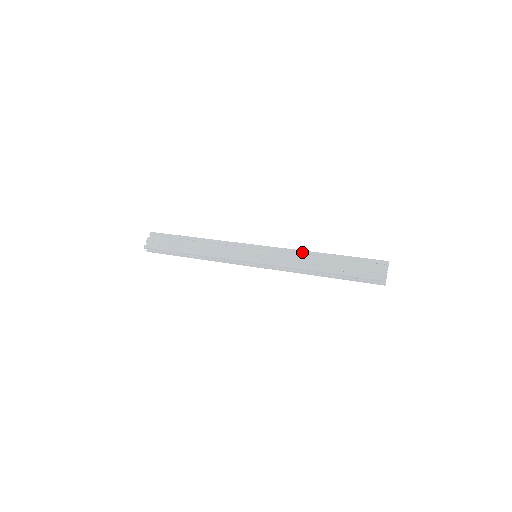
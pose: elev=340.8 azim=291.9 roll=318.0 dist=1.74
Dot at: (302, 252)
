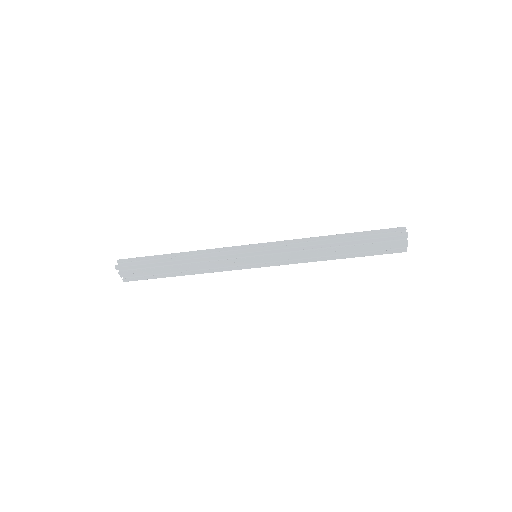
Dot at: occluded
